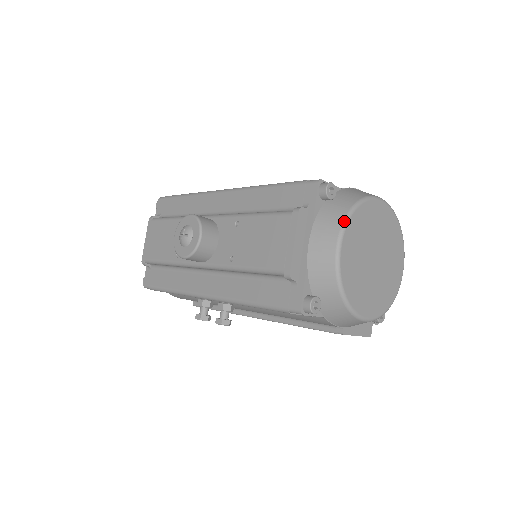
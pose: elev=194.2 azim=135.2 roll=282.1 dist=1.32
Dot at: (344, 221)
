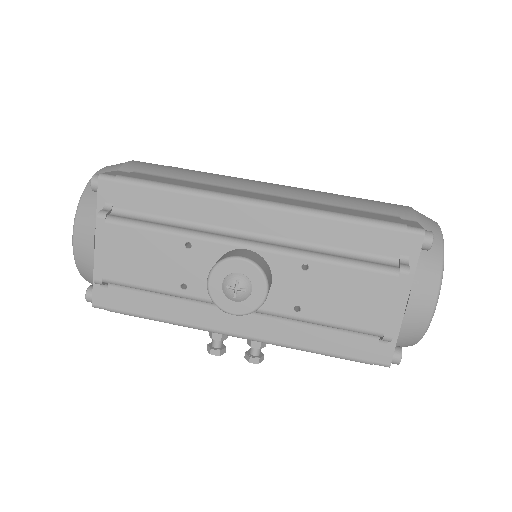
Dot at: (442, 276)
